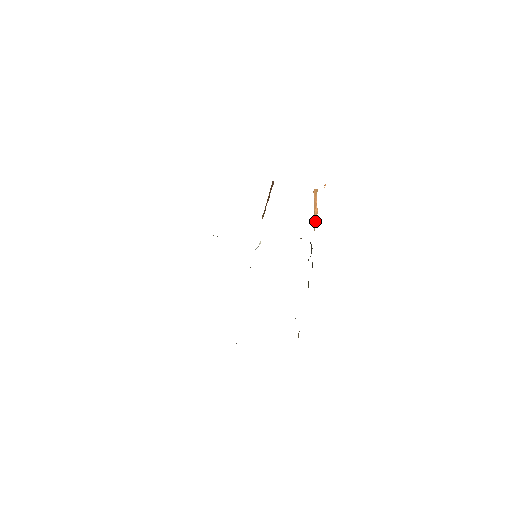
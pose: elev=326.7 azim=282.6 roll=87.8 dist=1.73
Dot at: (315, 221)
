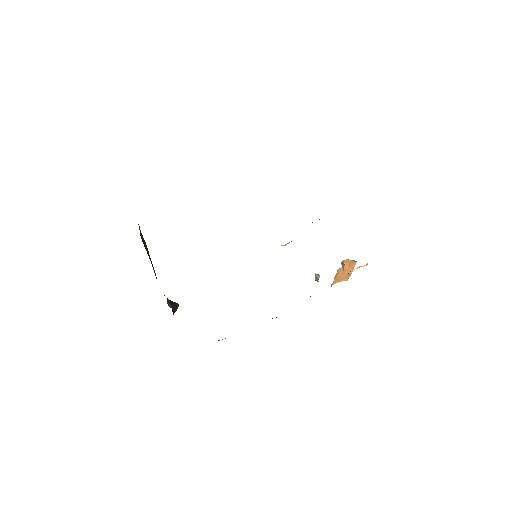
Dot at: (344, 277)
